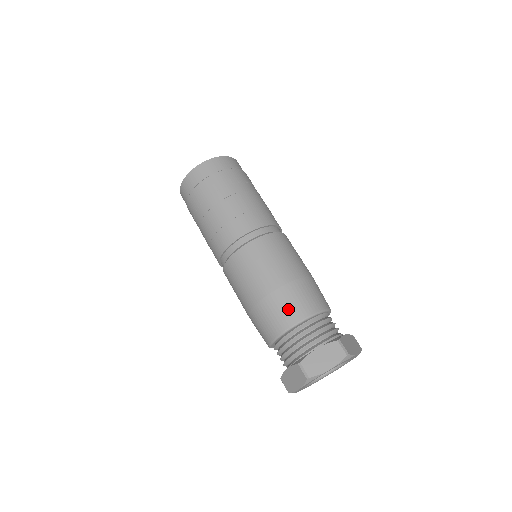
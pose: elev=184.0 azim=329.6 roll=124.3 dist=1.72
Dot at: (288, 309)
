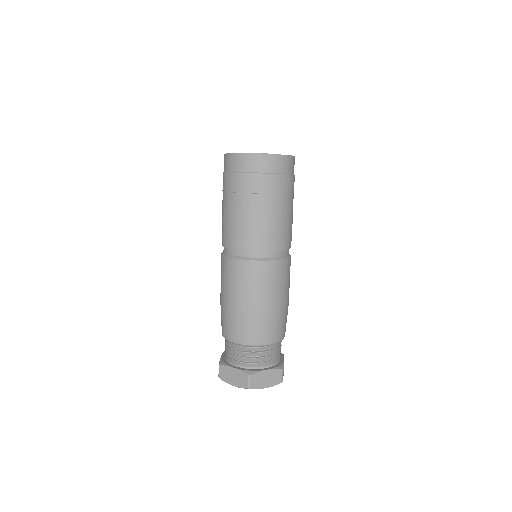
Dot at: (231, 328)
